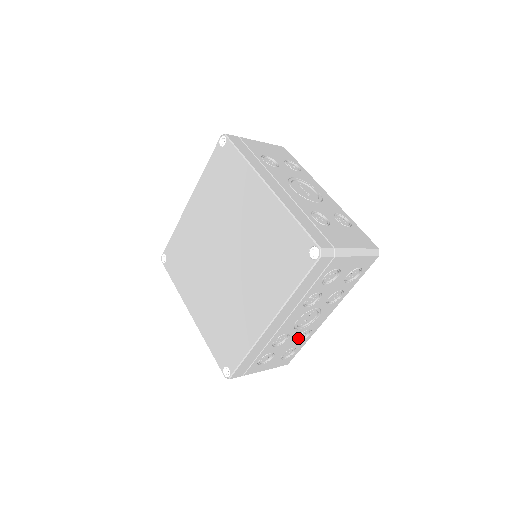
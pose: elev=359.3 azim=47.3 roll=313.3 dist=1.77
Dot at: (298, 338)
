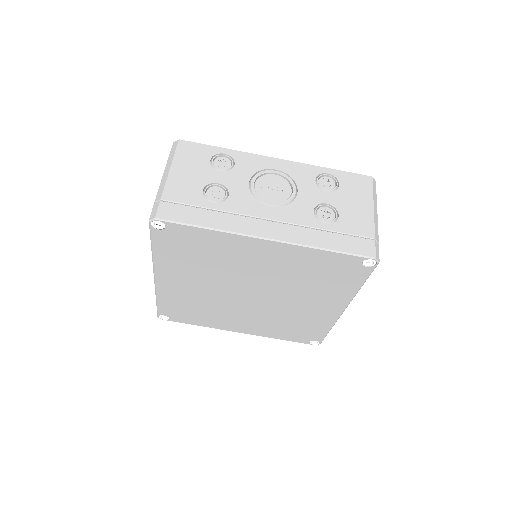
Dot at: occluded
